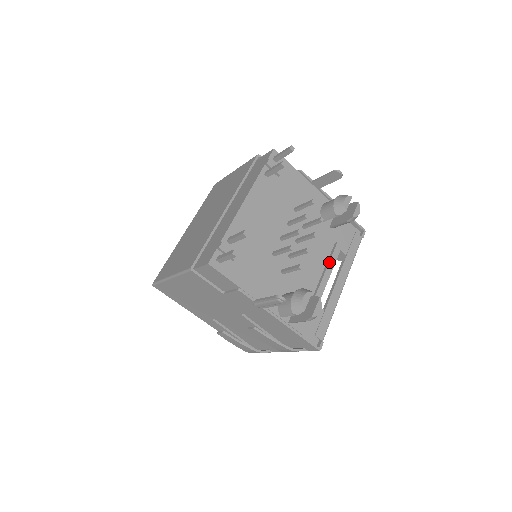
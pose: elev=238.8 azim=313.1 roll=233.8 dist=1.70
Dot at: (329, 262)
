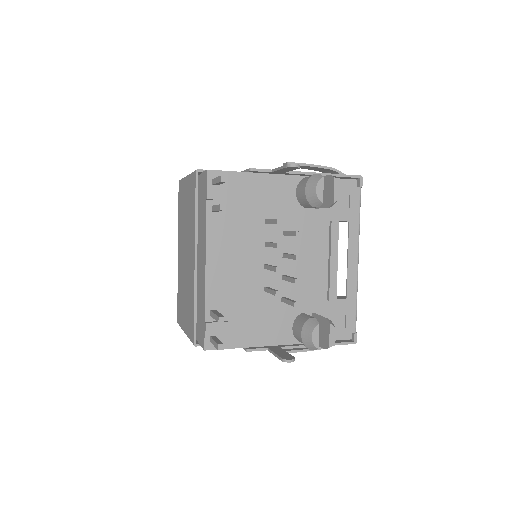
Dot at: (330, 251)
